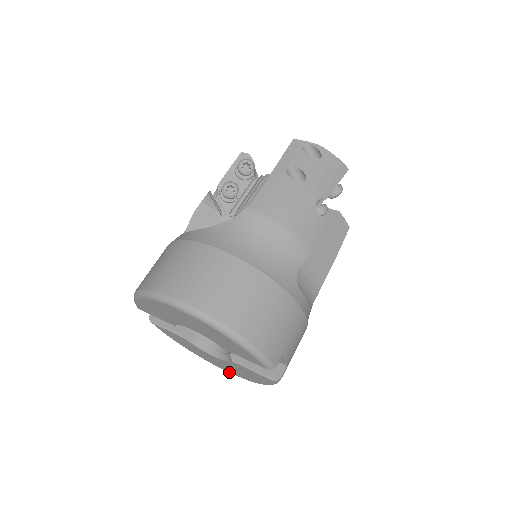
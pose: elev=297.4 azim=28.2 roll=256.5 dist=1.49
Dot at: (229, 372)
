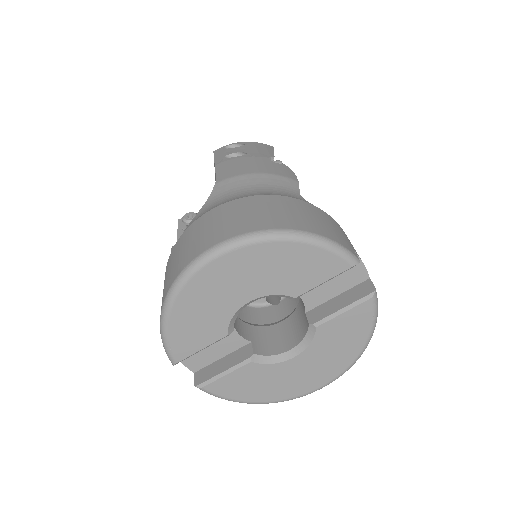
Dot at: (325, 383)
